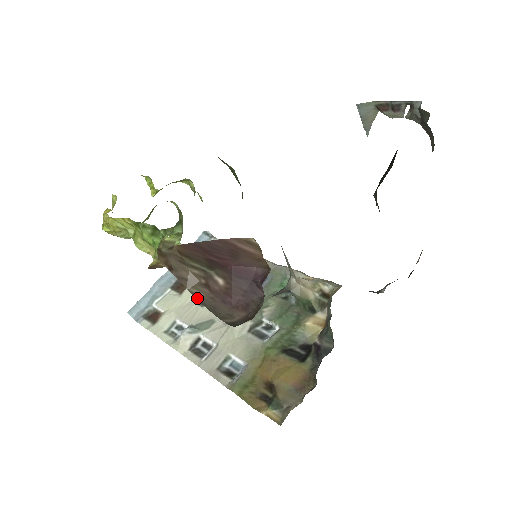
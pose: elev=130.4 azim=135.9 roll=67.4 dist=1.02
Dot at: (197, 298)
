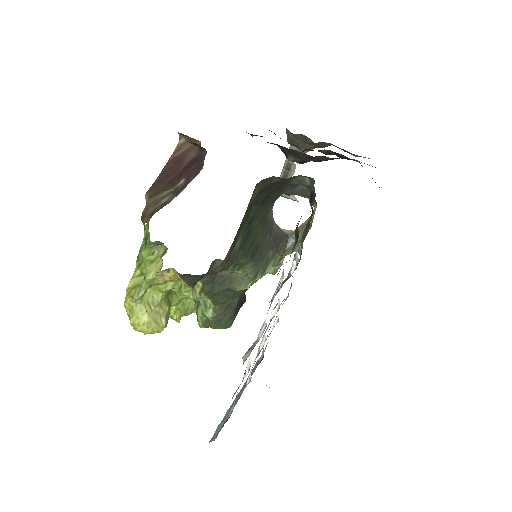
Dot at: occluded
